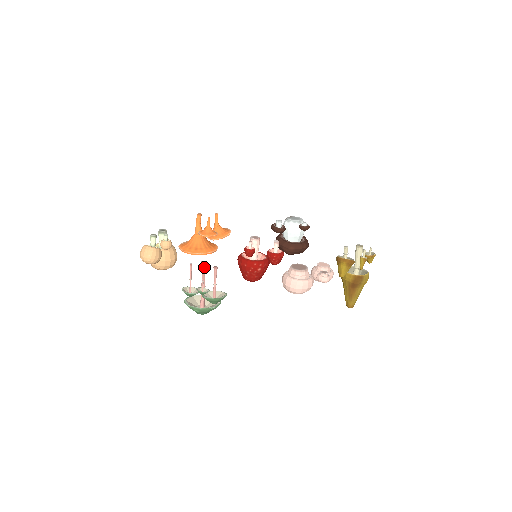
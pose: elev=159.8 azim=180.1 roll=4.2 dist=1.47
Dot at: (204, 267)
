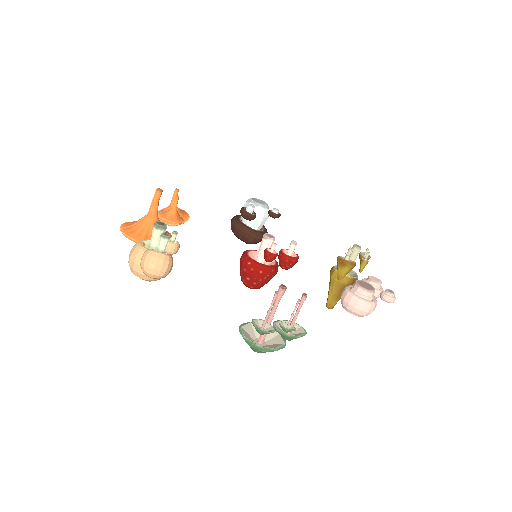
Dot at: (283, 293)
